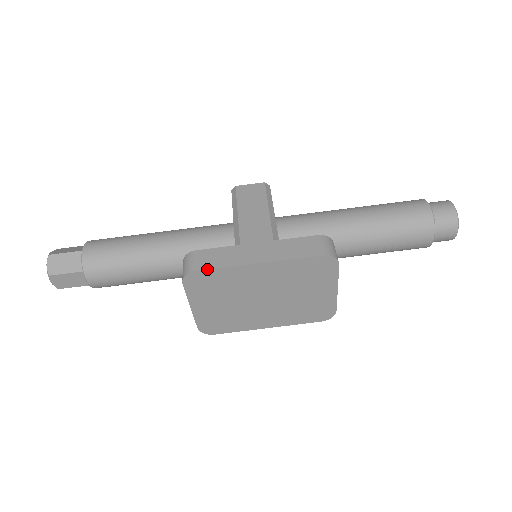
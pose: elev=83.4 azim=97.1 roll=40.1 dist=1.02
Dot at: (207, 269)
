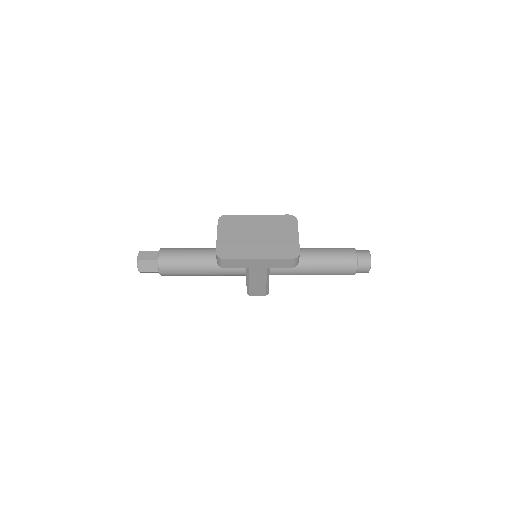
Dot at: (232, 215)
